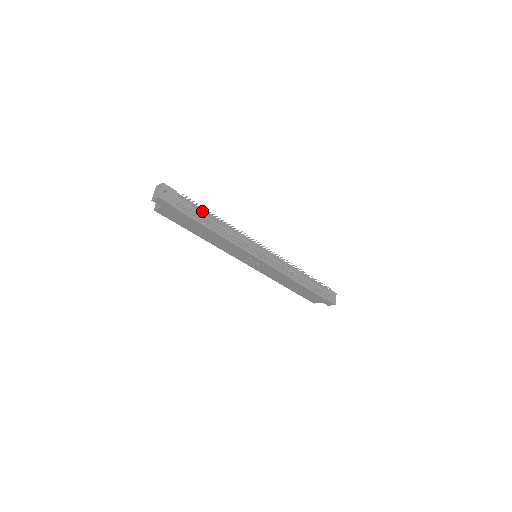
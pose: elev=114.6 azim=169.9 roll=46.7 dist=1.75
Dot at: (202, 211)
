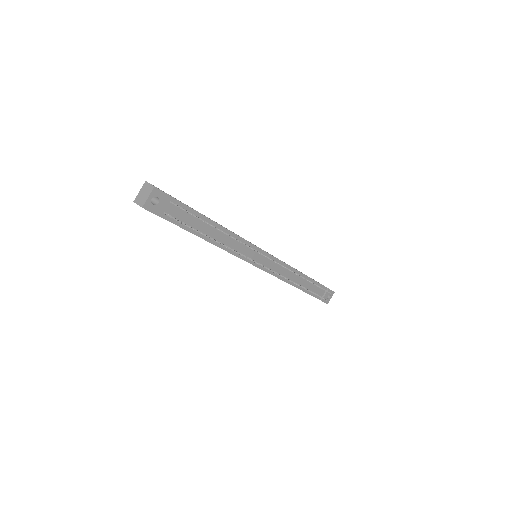
Dot at: (201, 218)
